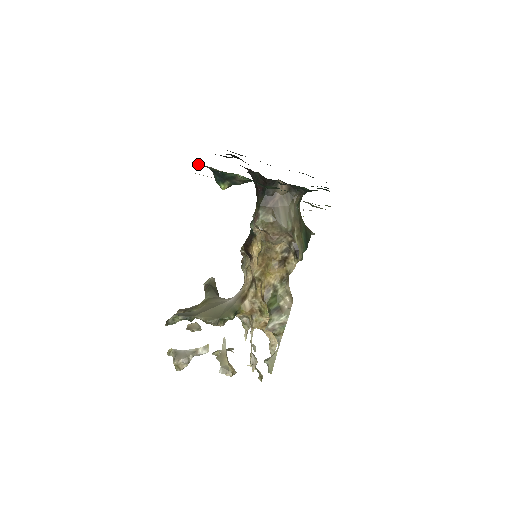
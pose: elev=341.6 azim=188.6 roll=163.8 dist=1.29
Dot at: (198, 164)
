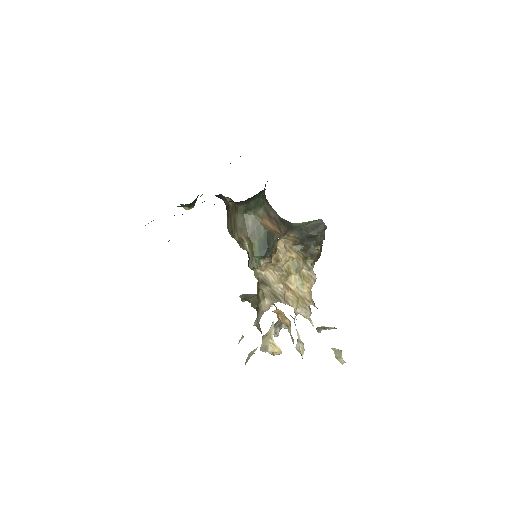
Dot at: occluded
